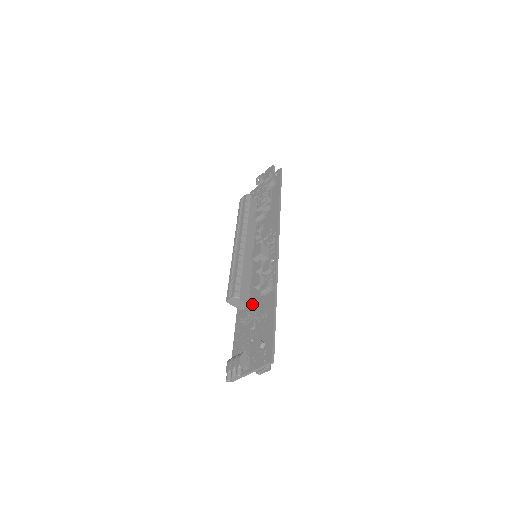
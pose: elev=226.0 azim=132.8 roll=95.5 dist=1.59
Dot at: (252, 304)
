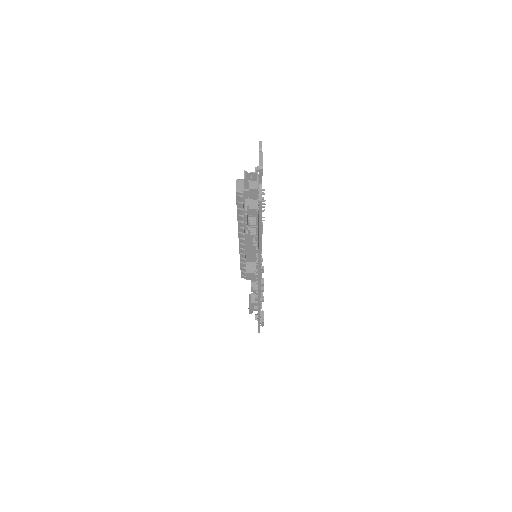
Dot at: occluded
